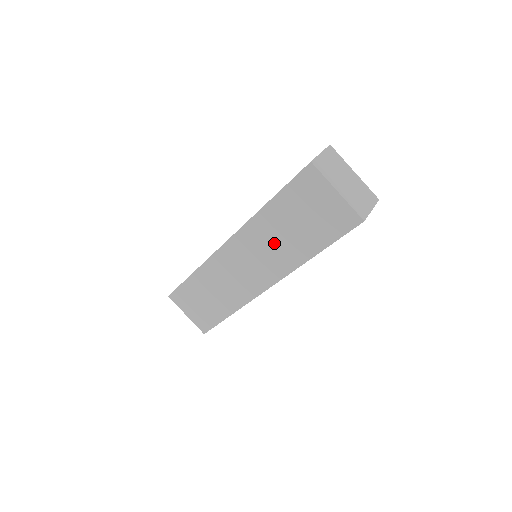
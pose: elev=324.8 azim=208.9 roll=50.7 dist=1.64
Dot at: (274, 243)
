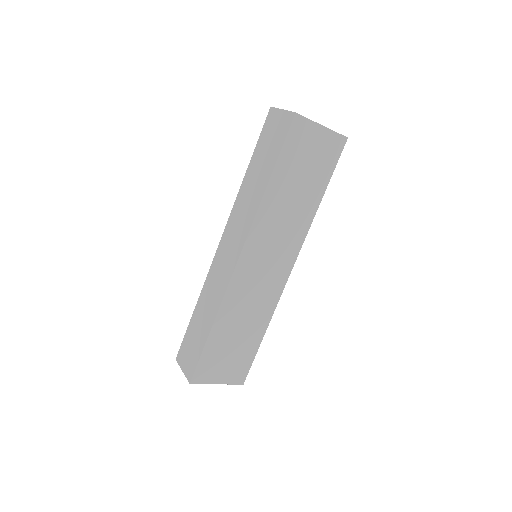
Dot at: (286, 217)
